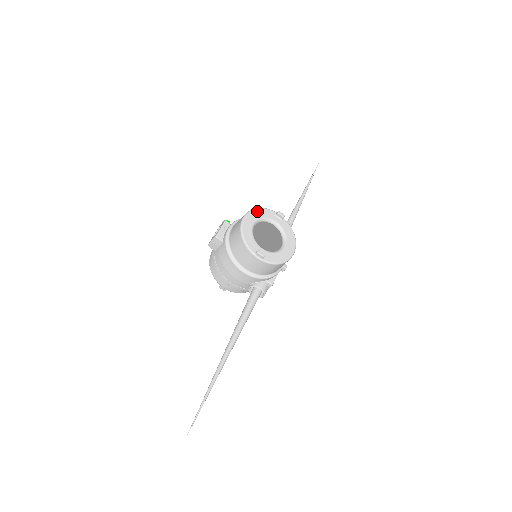
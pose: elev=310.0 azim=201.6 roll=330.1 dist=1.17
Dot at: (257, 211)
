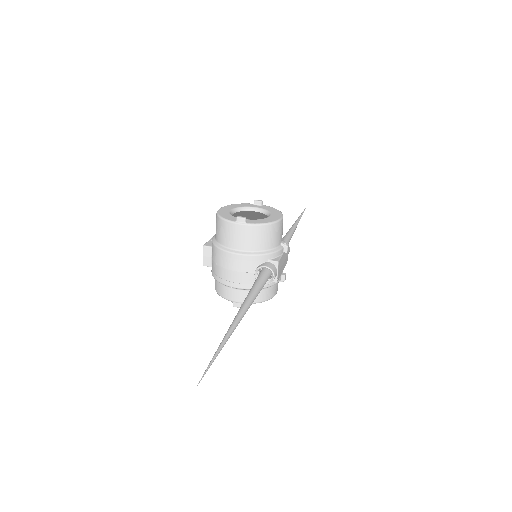
Dot at: (232, 205)
